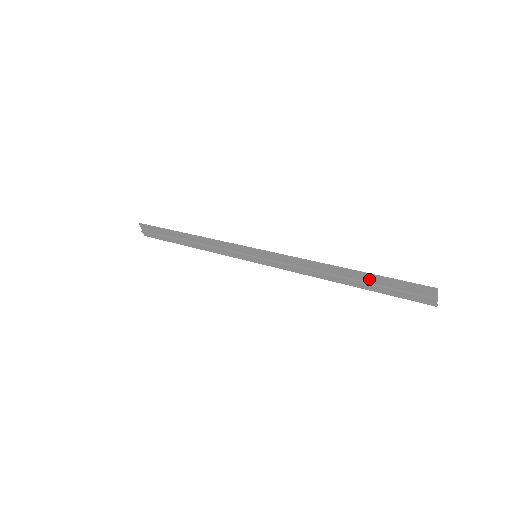
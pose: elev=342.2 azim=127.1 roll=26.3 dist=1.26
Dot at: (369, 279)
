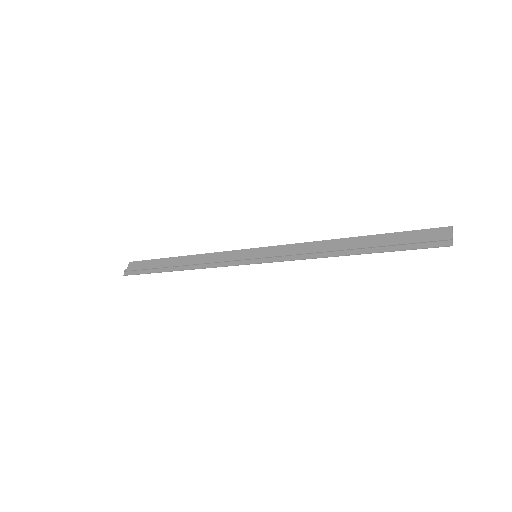
Dot at: (380, 240)
